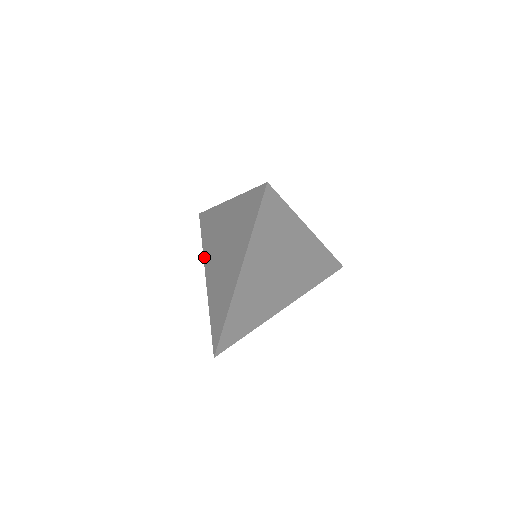
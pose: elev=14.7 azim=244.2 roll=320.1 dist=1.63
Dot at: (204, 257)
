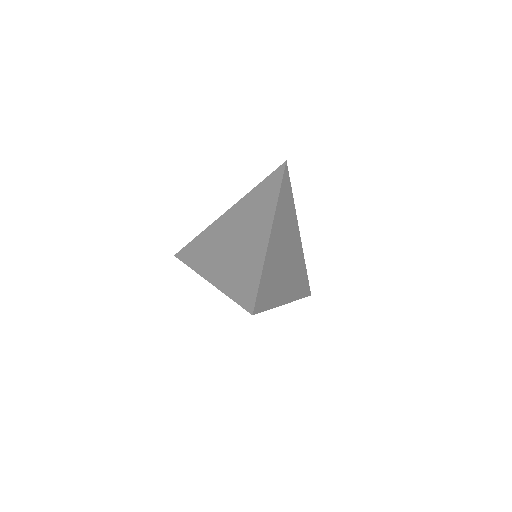
Dot at: (198, 270)
